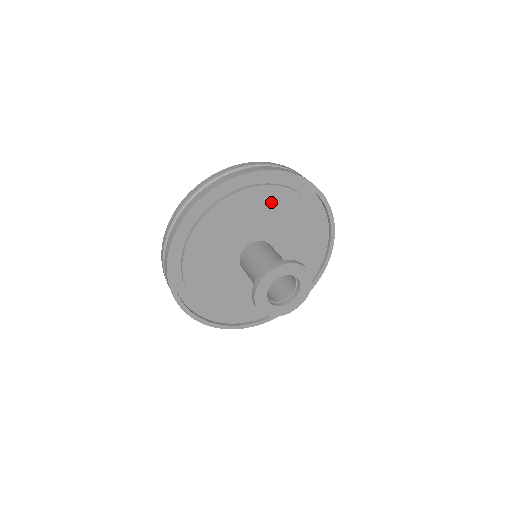
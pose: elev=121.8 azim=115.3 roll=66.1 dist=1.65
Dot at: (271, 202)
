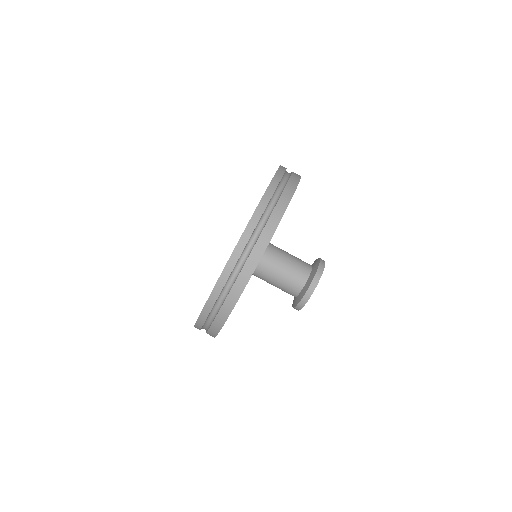
Dot at: occluded
